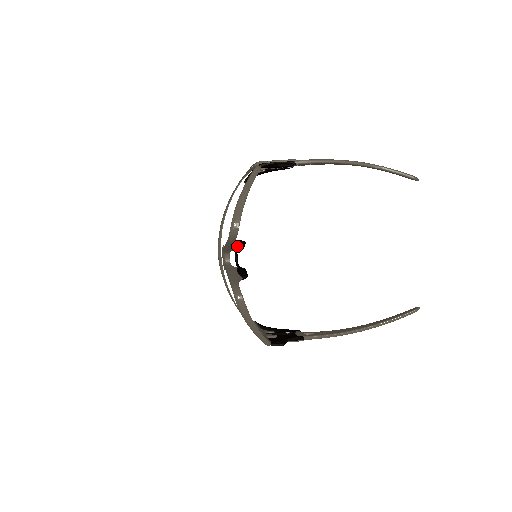
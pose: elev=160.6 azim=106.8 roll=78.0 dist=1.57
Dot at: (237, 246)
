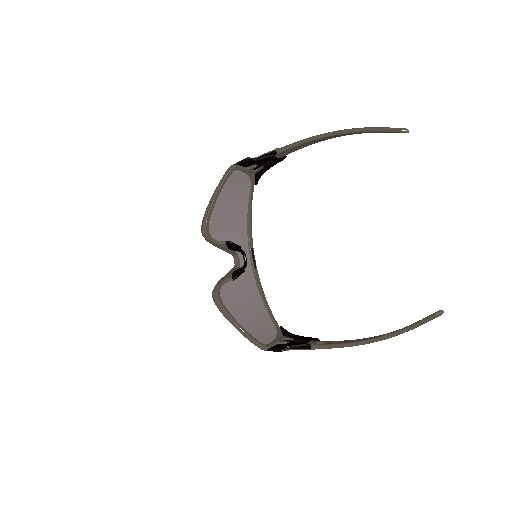
Dot at: (228, 247)
